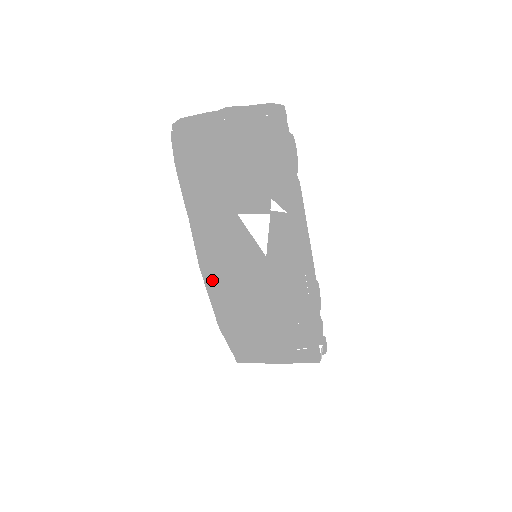
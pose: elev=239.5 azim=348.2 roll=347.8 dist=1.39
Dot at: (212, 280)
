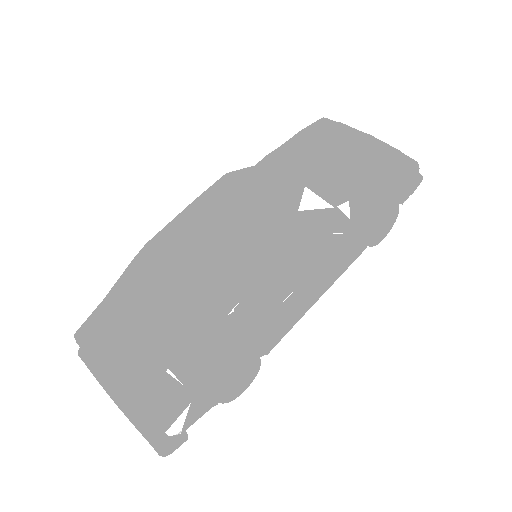
Dot at: (220, 189)
